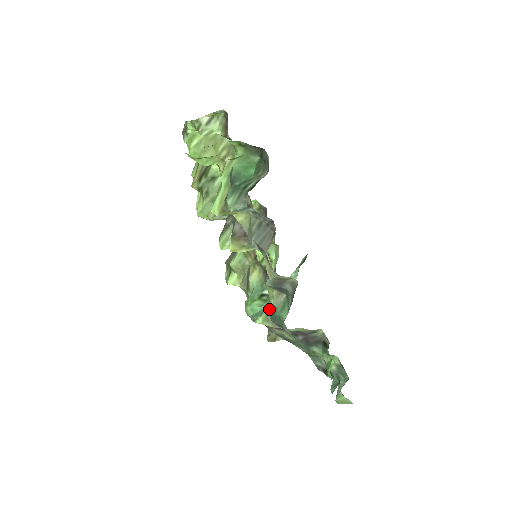
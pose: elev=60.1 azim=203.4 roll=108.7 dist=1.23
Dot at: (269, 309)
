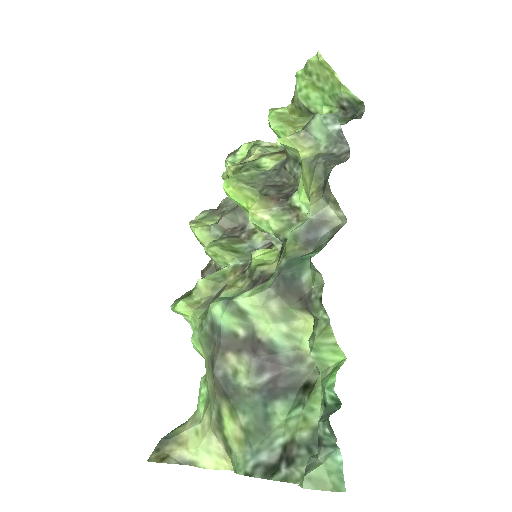
Dot at: (282, 261)
